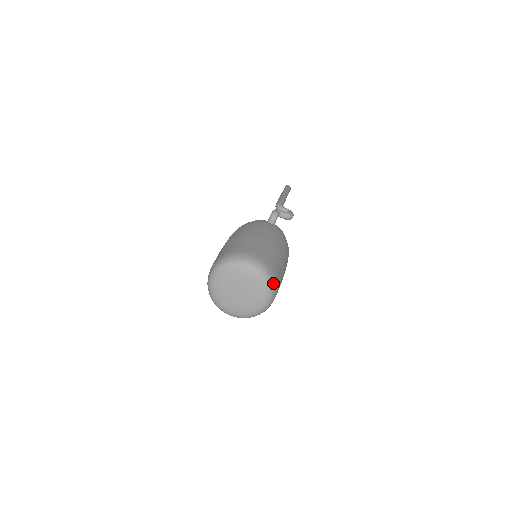
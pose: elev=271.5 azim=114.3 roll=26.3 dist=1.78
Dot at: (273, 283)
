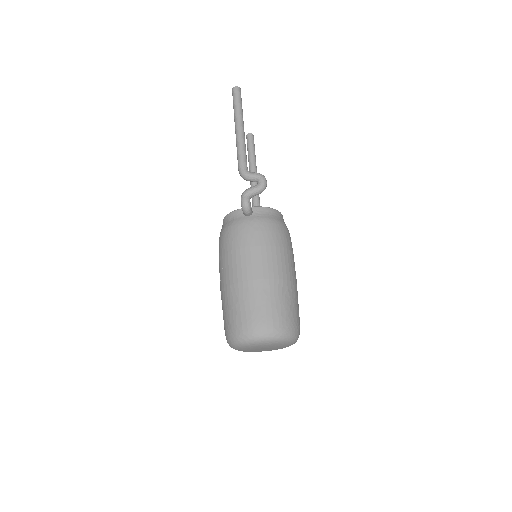
Dot at: (290, 334)
